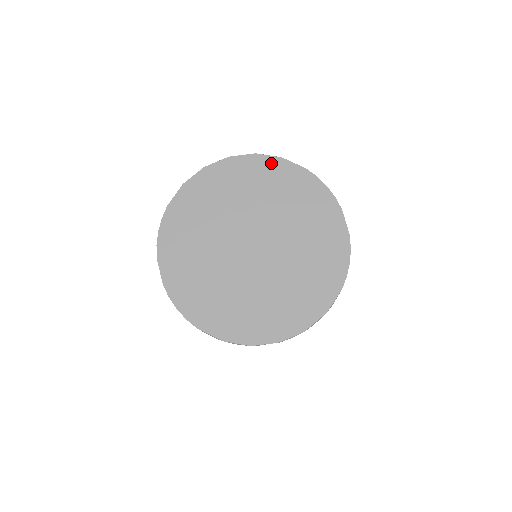
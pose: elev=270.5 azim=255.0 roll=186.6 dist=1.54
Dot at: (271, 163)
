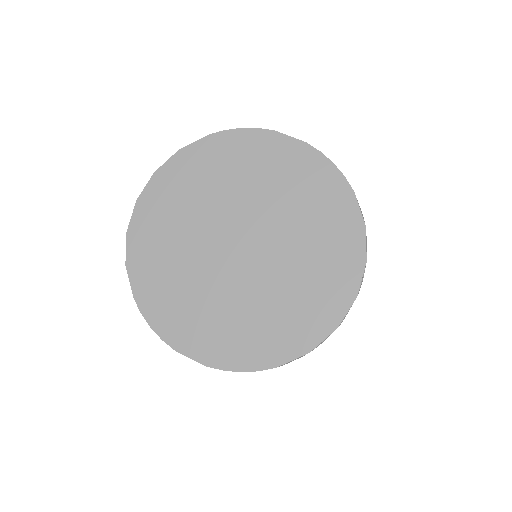
Dot at: (175, 165)
